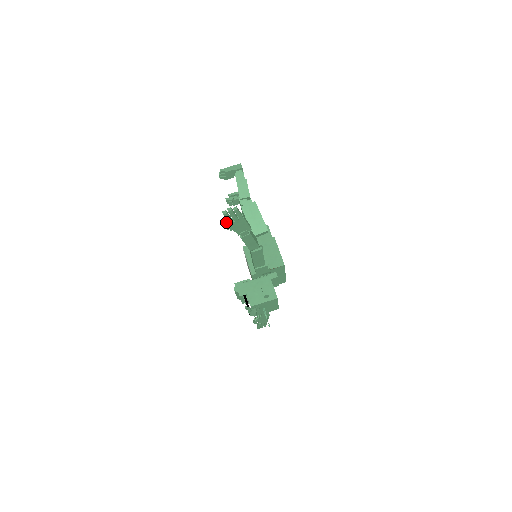
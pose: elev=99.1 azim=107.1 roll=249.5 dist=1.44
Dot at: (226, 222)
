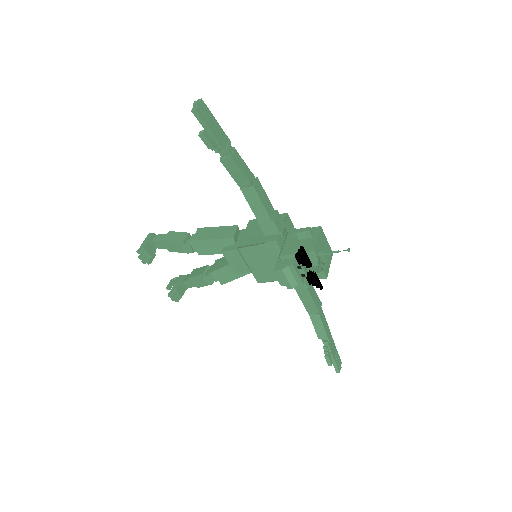
Dot at: (204, 131)
